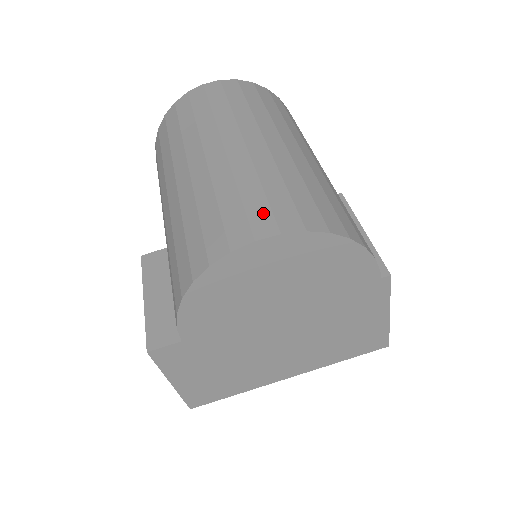
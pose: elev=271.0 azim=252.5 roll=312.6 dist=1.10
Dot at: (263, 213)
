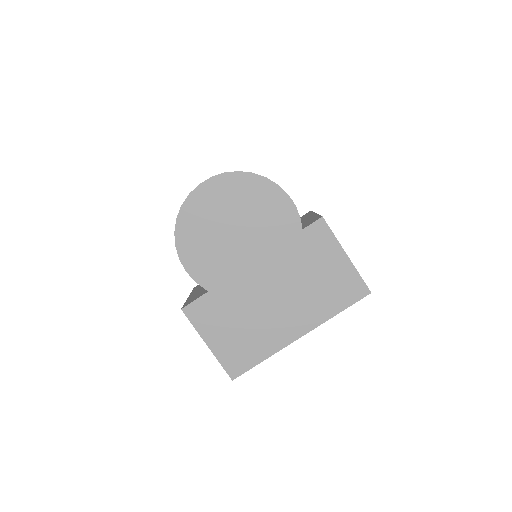
Dot at: occluded
